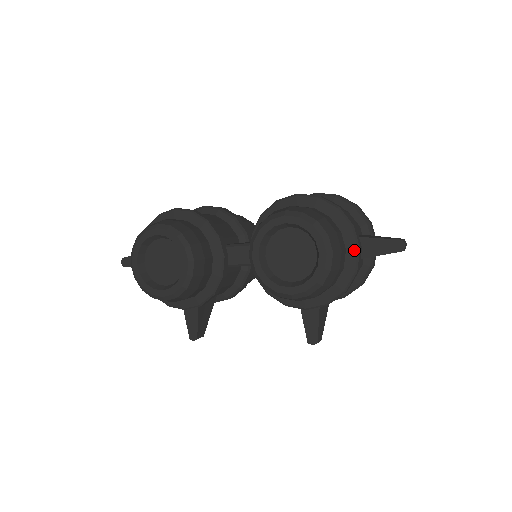
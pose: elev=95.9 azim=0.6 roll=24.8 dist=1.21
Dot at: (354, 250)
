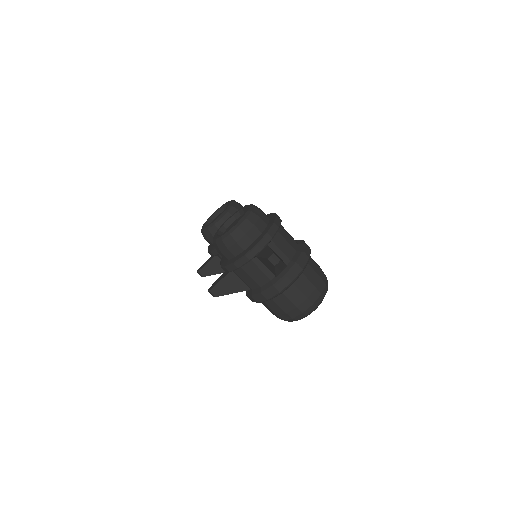
Dot at: (255, 244)
